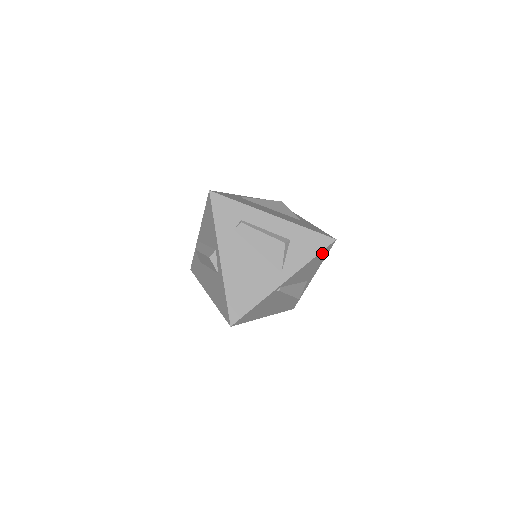
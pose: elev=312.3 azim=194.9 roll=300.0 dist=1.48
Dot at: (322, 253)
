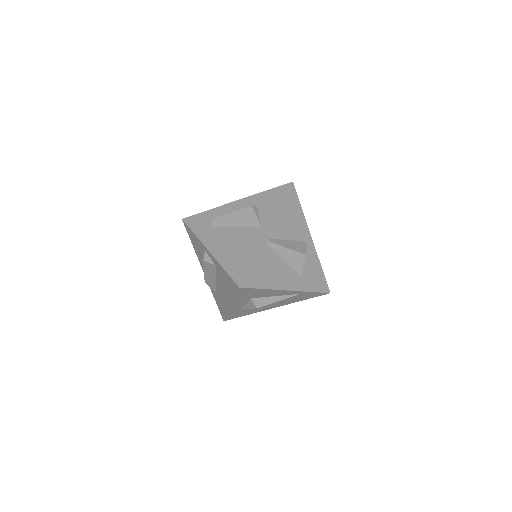
Dot at: (290, 199)
